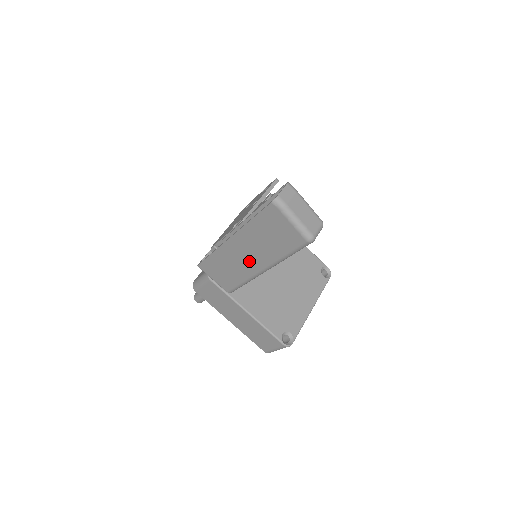
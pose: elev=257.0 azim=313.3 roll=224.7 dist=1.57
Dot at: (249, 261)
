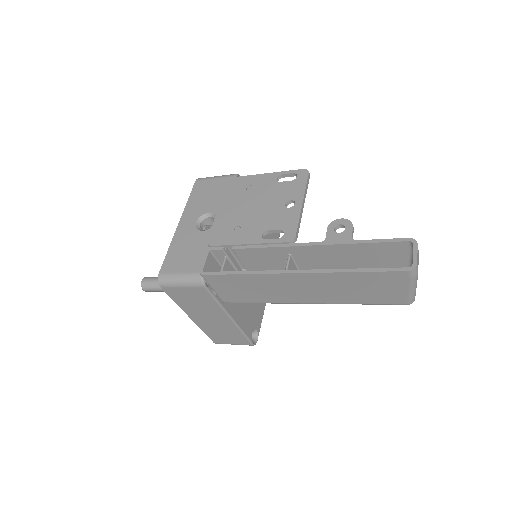
Dot at: (300, 294)
